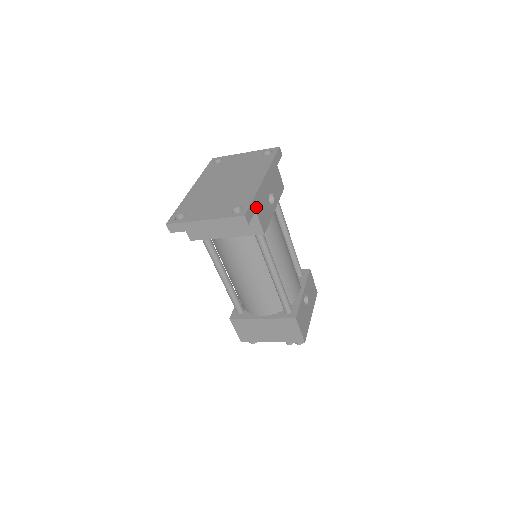
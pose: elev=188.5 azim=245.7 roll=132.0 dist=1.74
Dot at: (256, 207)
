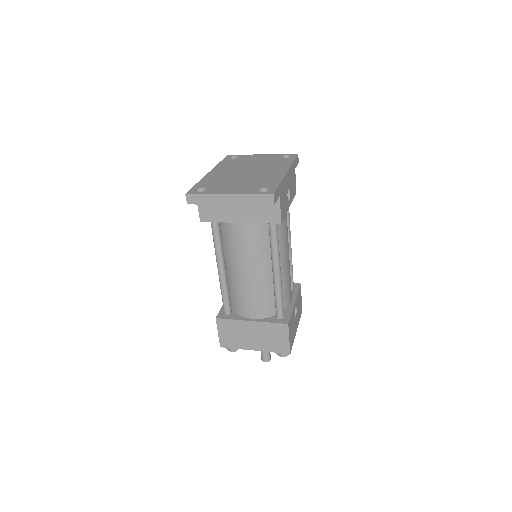
Dot at: (280, 193)
